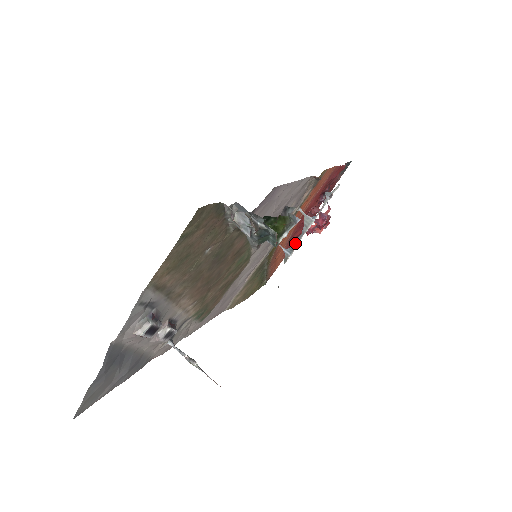
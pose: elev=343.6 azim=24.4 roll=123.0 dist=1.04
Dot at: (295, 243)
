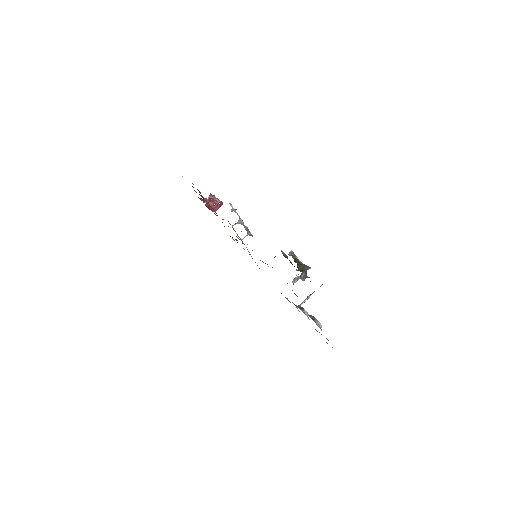
Dot at: (246, 230)
